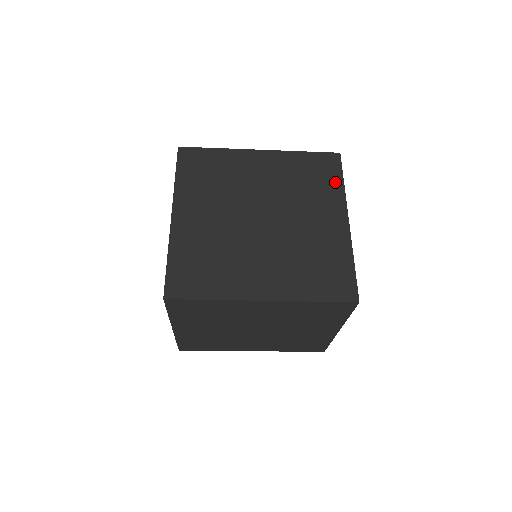
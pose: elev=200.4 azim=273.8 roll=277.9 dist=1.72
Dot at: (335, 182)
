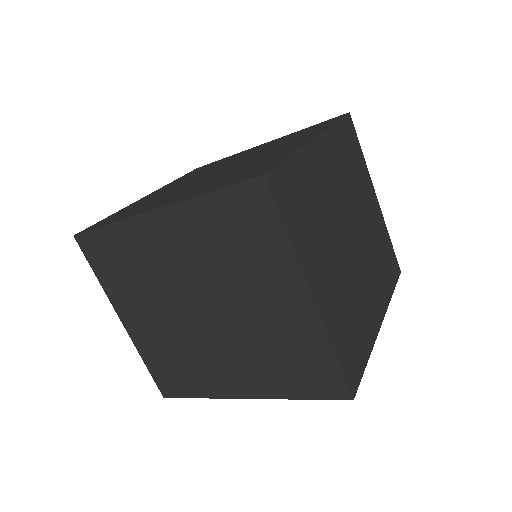
Dot at: (325, 126)
